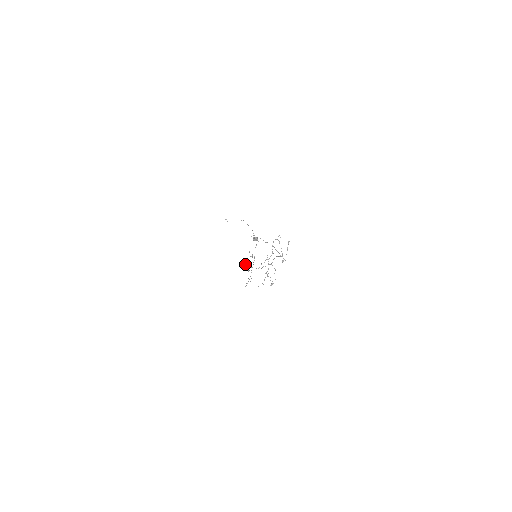
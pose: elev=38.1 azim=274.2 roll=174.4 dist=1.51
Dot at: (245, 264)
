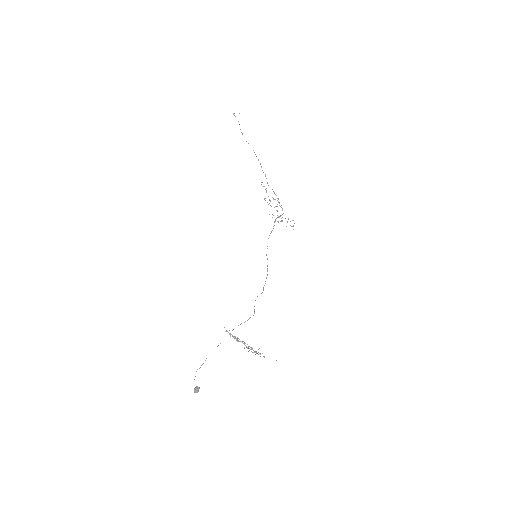
Dot at: occluded
